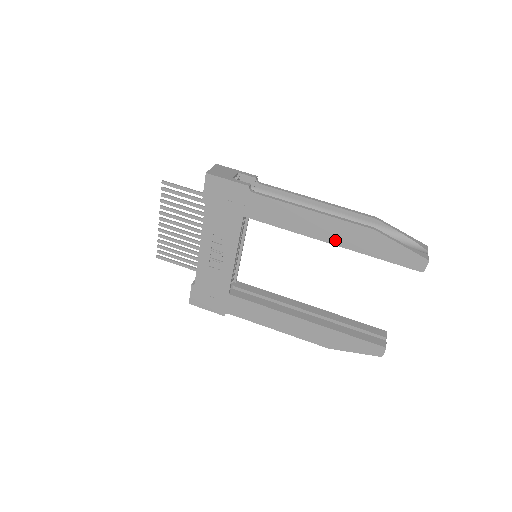
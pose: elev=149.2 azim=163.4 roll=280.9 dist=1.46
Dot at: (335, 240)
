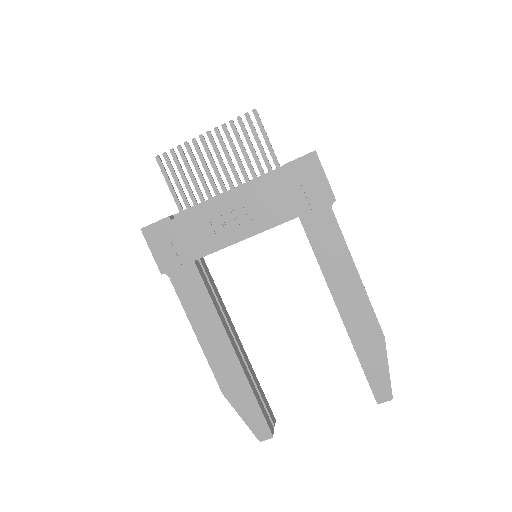
Dot at: (346, 314)
